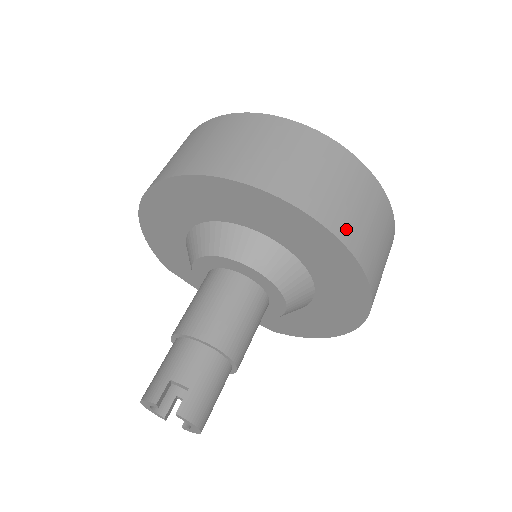
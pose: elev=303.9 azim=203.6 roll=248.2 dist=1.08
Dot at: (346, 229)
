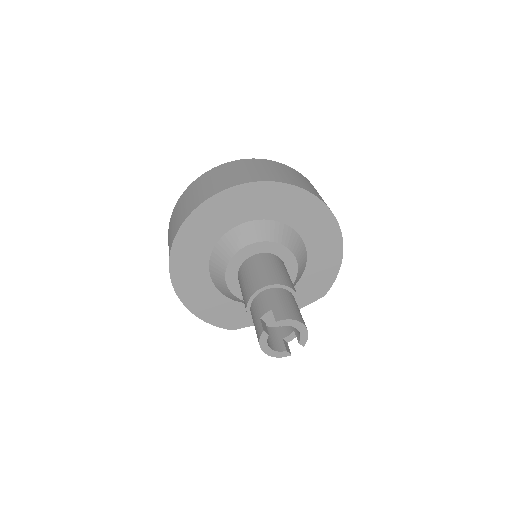
Dot at: (259, 177)
